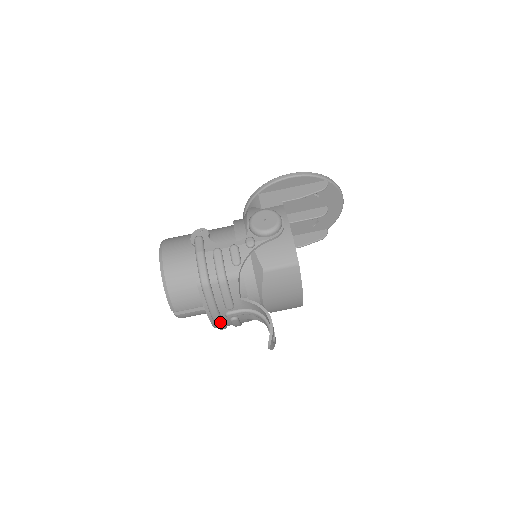
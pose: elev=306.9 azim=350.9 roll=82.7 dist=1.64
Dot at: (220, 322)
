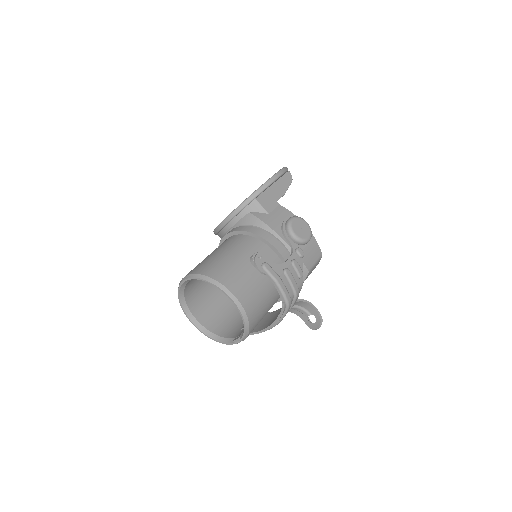
Dot at: occluded
